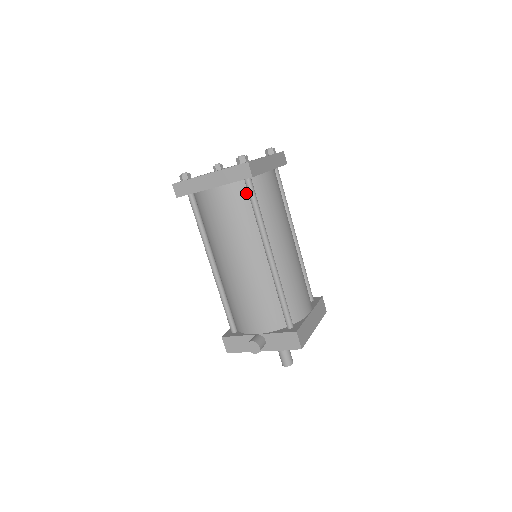
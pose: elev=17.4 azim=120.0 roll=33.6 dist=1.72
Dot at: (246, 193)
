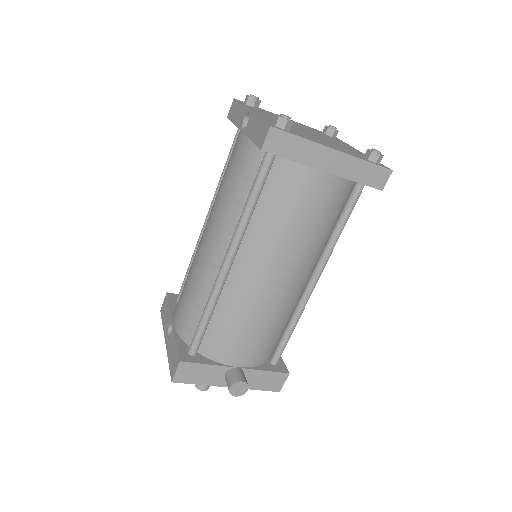
Dot at: (346, 197)
